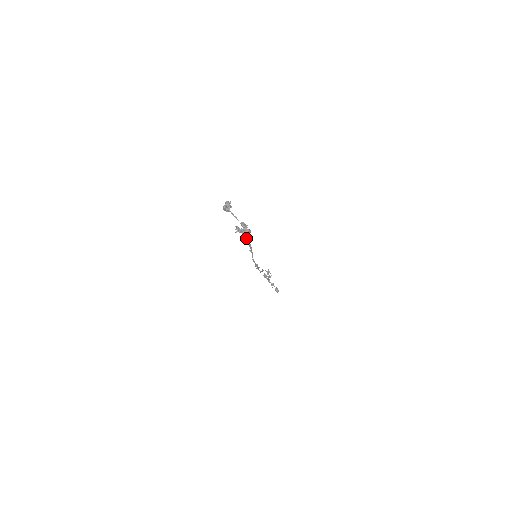
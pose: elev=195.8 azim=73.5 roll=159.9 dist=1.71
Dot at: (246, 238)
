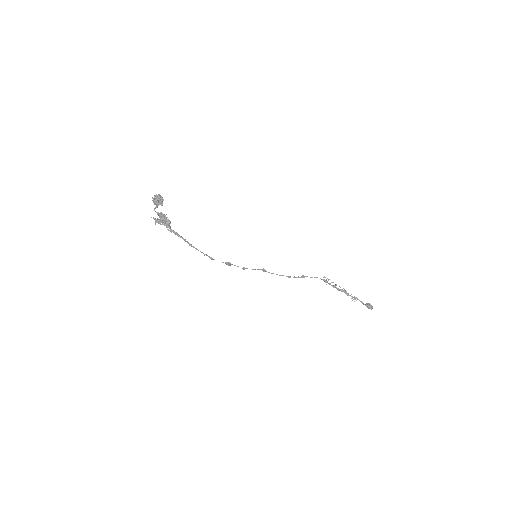
Dot at: (170, 229)
